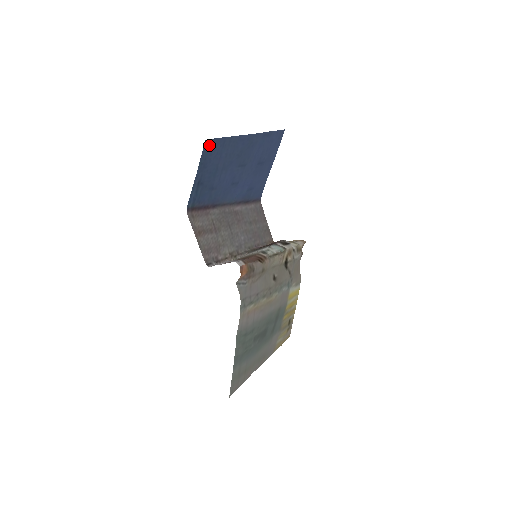
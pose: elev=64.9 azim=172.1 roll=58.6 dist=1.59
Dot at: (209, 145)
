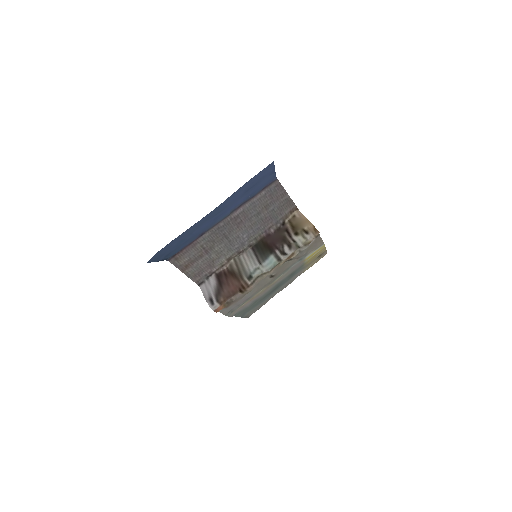
Dot at: (155, 255)
